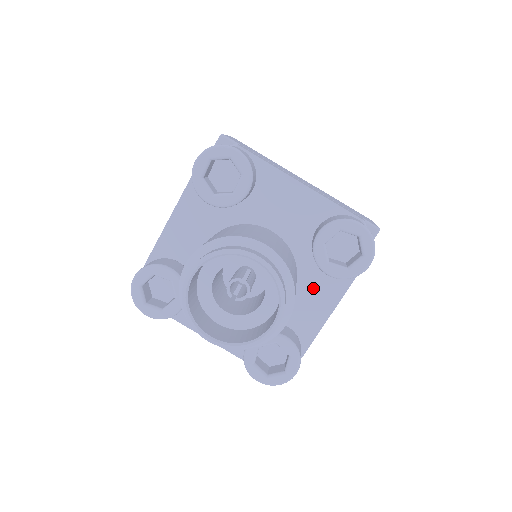
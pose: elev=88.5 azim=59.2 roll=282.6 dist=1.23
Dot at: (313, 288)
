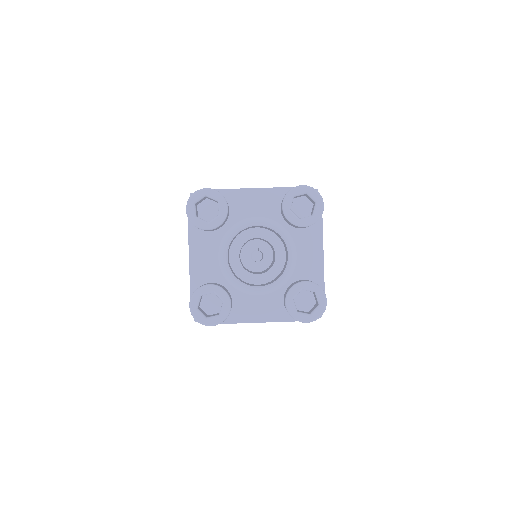
Dot at: (302, 246)
